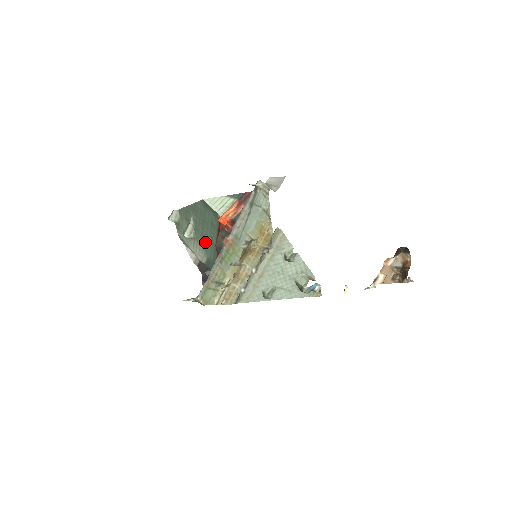
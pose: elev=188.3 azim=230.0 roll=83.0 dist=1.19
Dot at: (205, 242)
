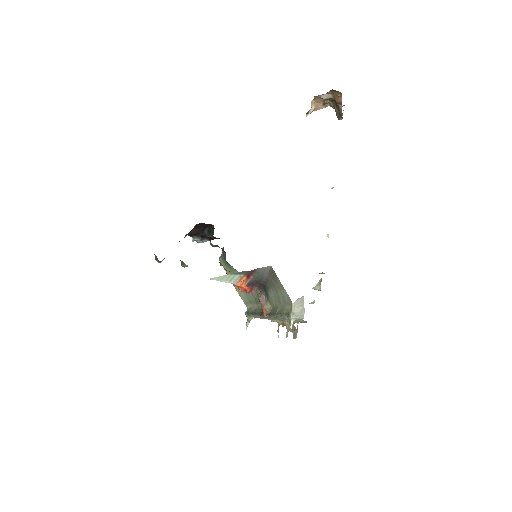
Dot at: occluded
